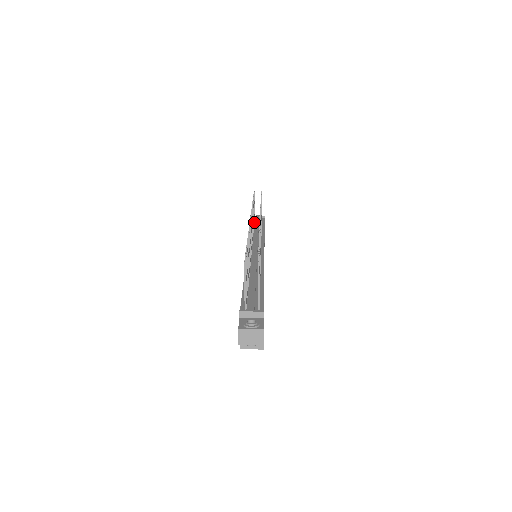
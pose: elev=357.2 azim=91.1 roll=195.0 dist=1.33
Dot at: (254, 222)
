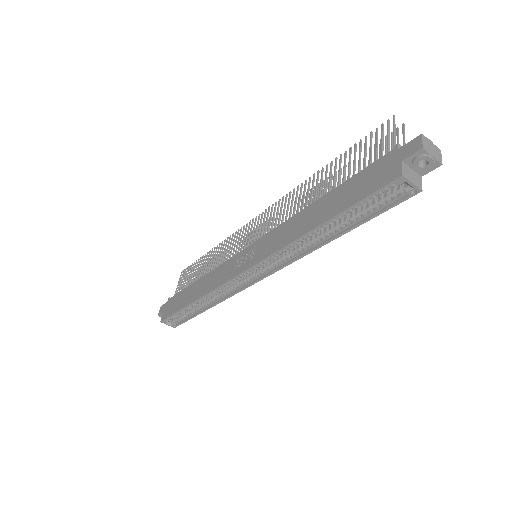
Dot at: occluded
